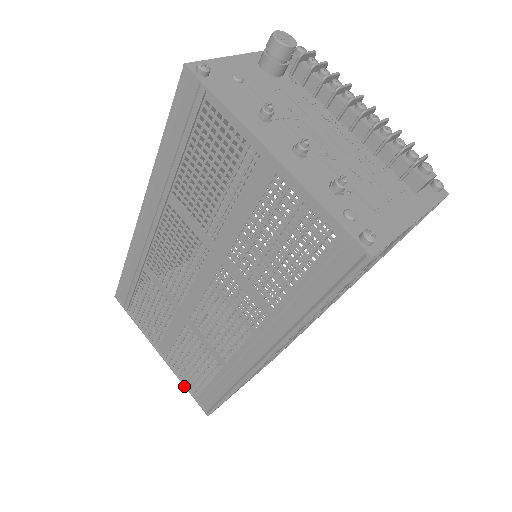
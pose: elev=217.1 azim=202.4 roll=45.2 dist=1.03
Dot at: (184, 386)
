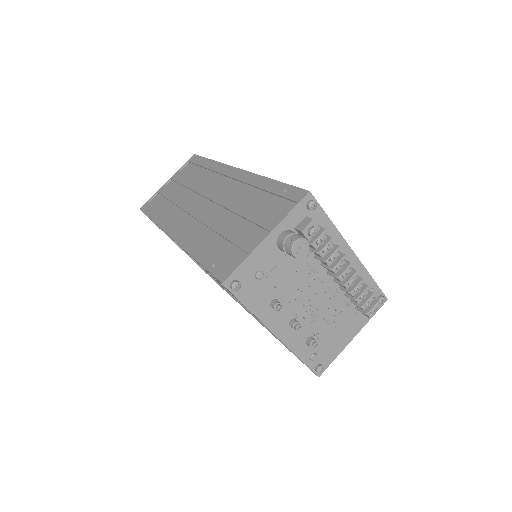
Dot at: (197, 264)
